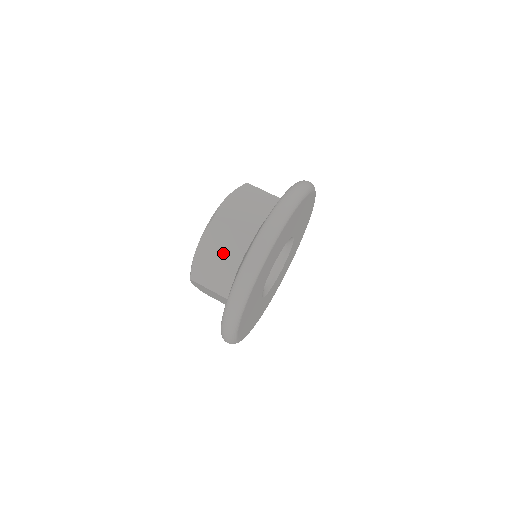
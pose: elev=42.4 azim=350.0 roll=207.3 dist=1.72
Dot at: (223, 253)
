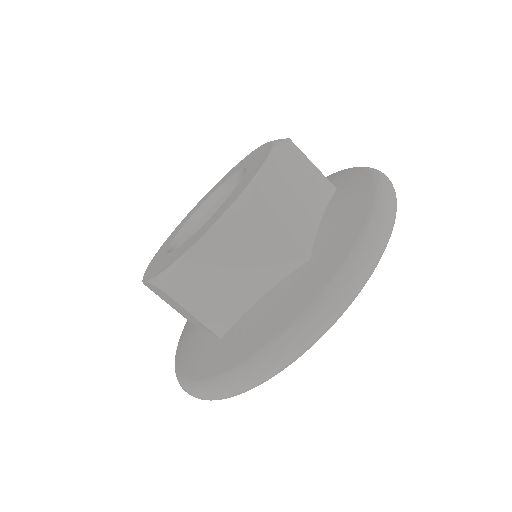
Dot at: (243, 266)
